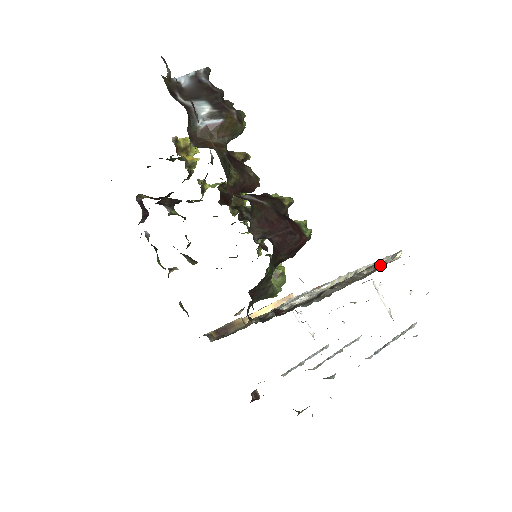
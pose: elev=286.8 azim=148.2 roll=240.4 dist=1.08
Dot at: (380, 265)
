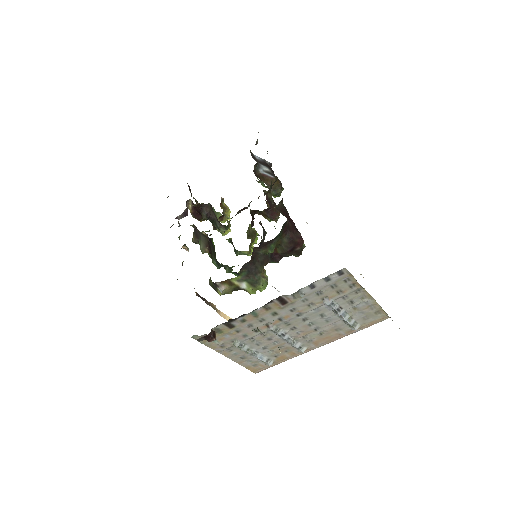
Dot at: occluded
